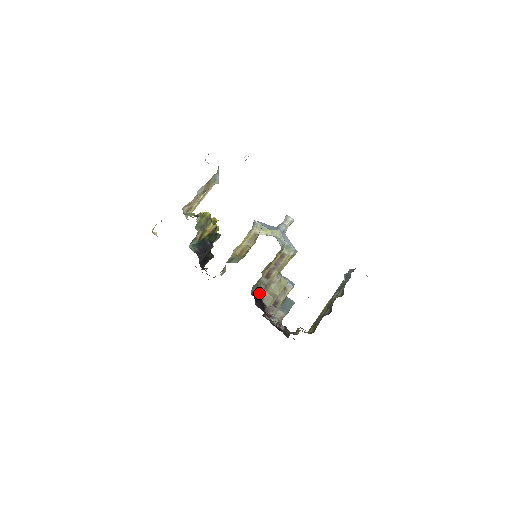
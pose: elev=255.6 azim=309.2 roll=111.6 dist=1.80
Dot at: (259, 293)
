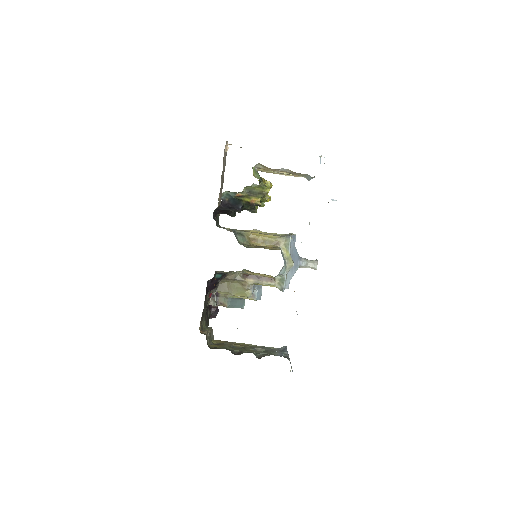
Dot at: (224, 277)
